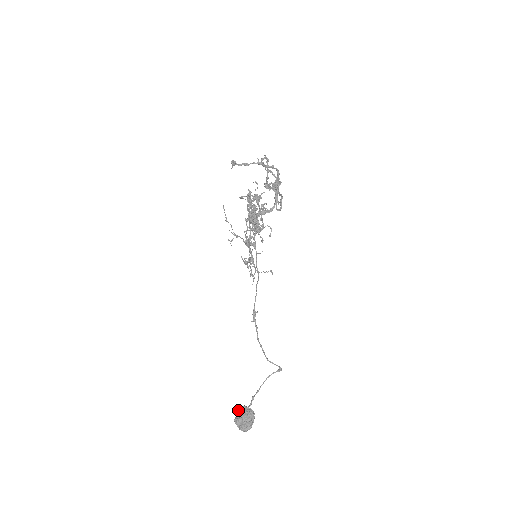
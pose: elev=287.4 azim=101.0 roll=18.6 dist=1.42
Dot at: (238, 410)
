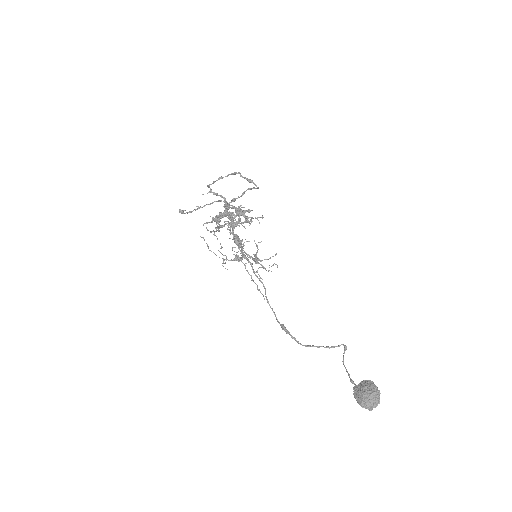
Dot at: (354, 394)
